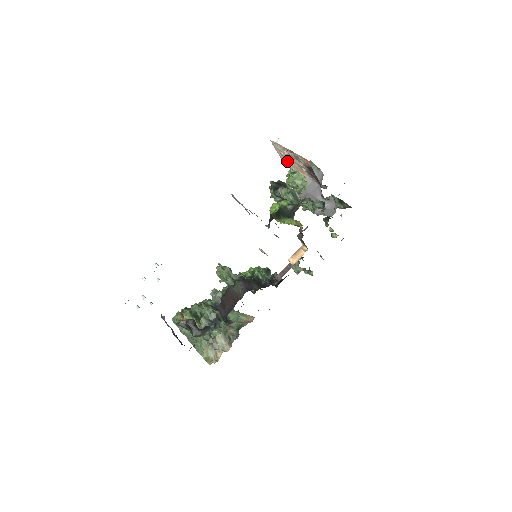
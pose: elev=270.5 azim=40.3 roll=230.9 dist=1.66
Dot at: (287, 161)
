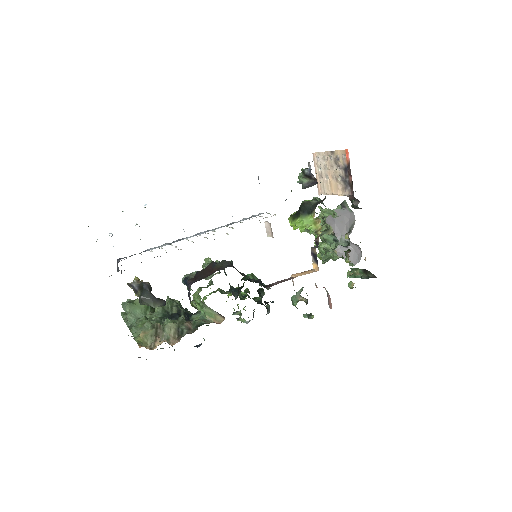
Dot at: (323, 182)
